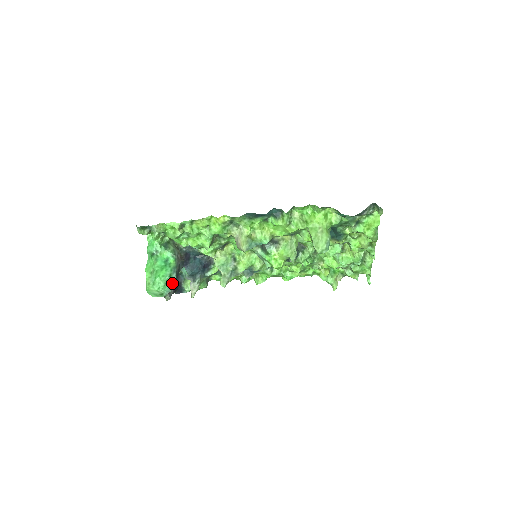
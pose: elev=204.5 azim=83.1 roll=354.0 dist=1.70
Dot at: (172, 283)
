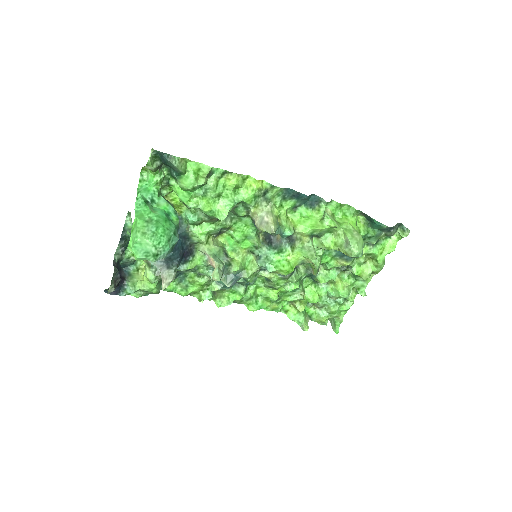
Dot at: (173, 245)
